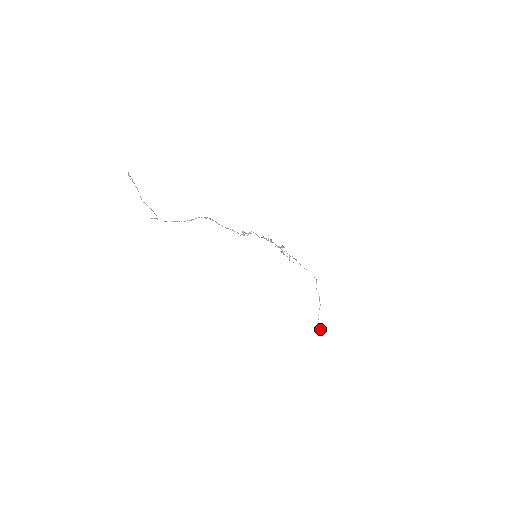
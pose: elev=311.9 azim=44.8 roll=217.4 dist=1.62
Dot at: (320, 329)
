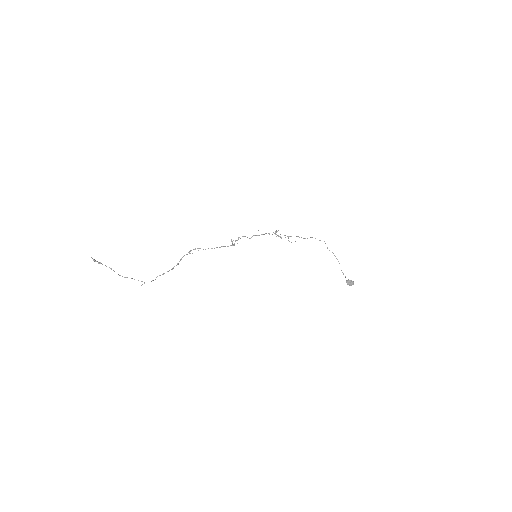
Dot at: (349, 281)
